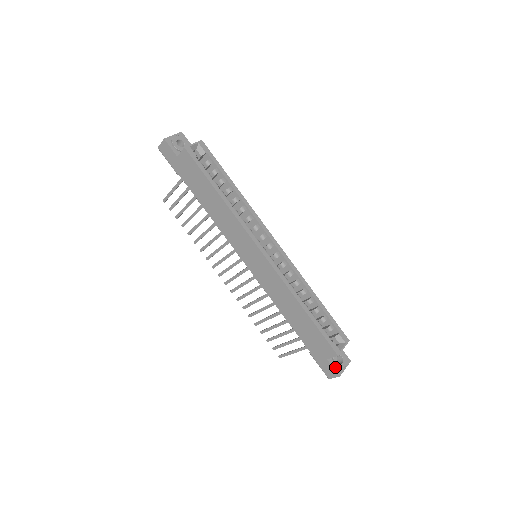
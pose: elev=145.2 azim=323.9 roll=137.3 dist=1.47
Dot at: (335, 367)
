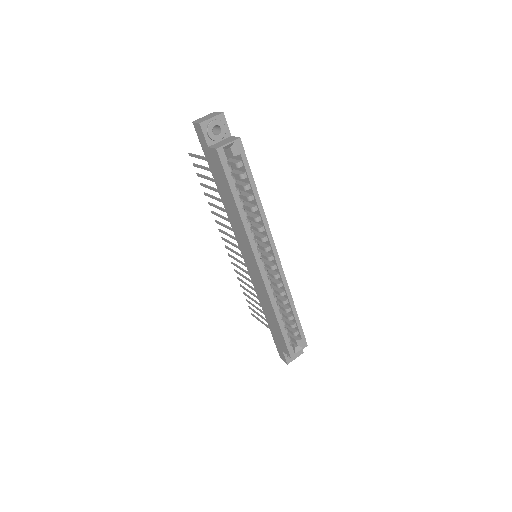
Dot at: (287, 357)
